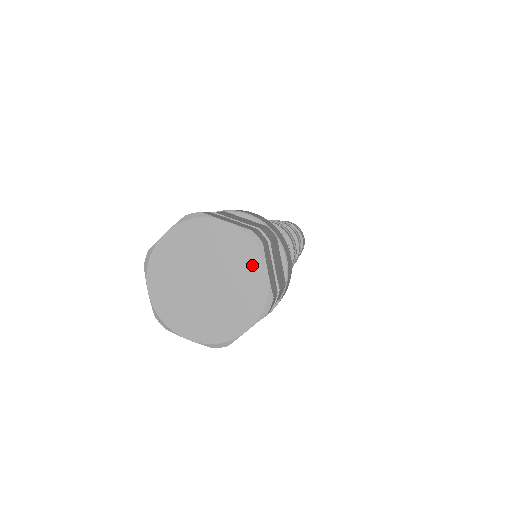
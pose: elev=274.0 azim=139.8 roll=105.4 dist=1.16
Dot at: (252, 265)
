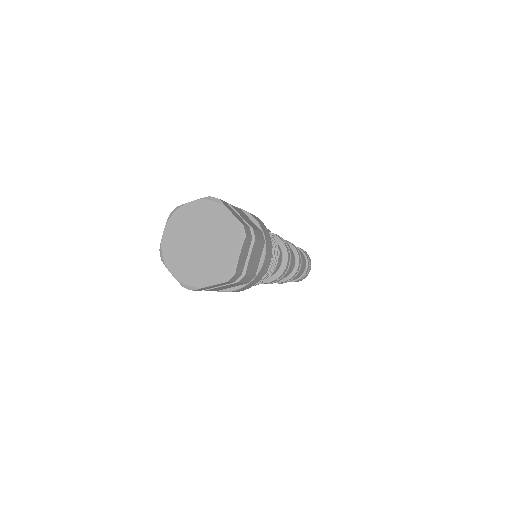
Dot at: (232, 246)
